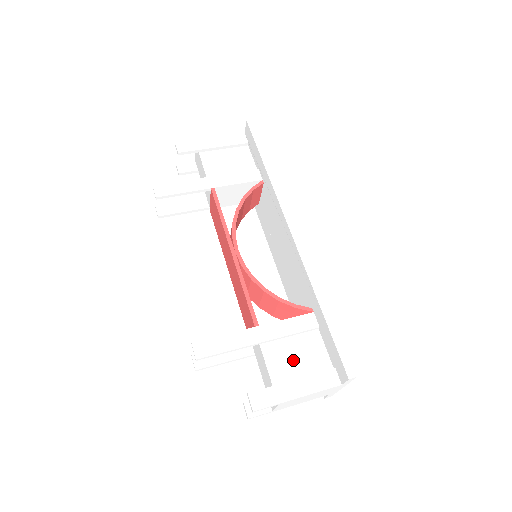
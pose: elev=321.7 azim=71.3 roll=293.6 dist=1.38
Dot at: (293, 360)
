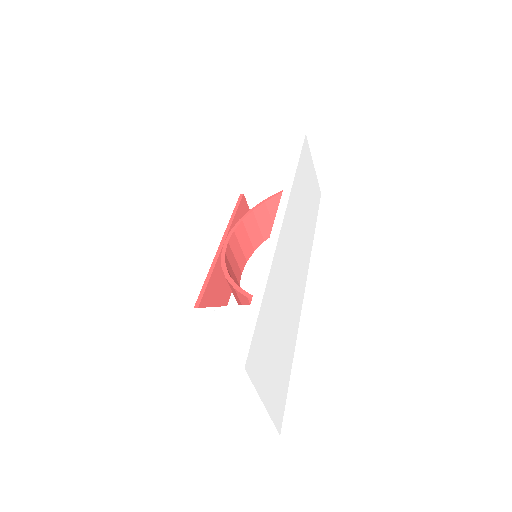
Dot at: (211, 349)
